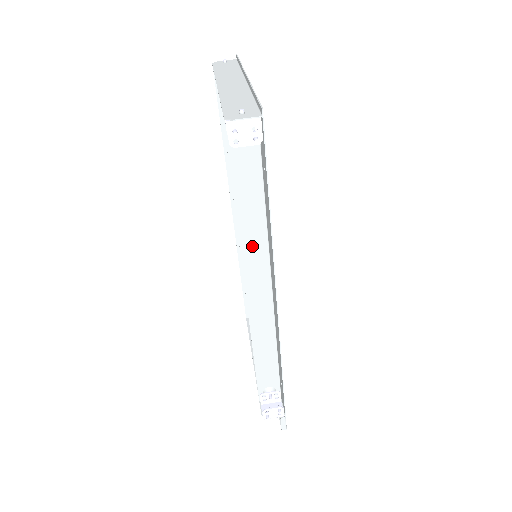
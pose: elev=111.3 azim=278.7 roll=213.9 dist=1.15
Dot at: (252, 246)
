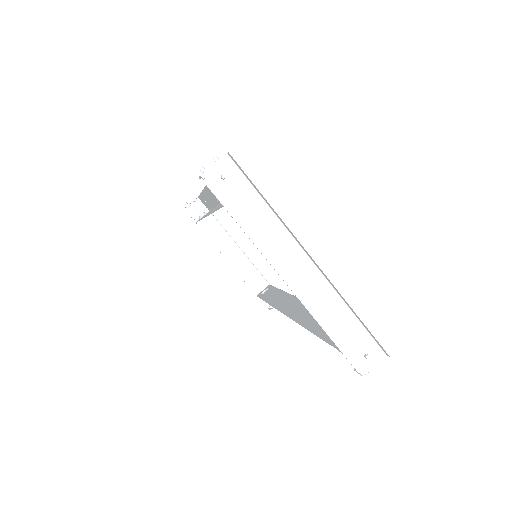
Dot at: (305, 316)
